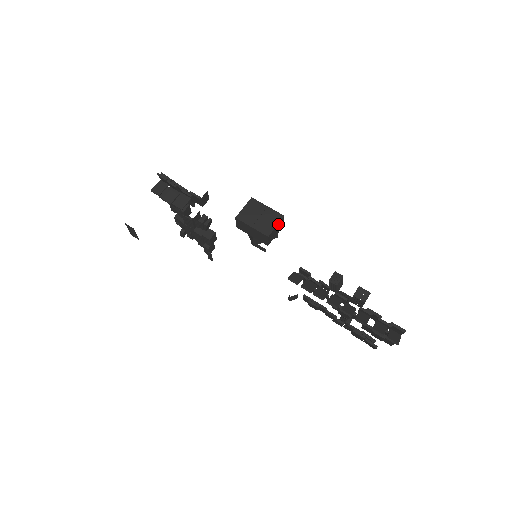
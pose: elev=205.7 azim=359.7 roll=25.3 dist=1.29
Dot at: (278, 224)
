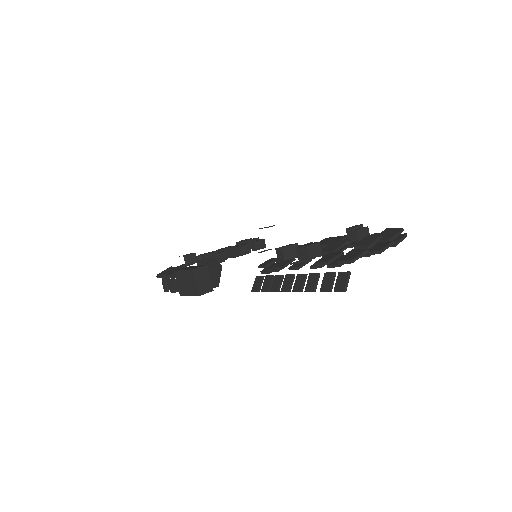
Dot at: (196, 278)
